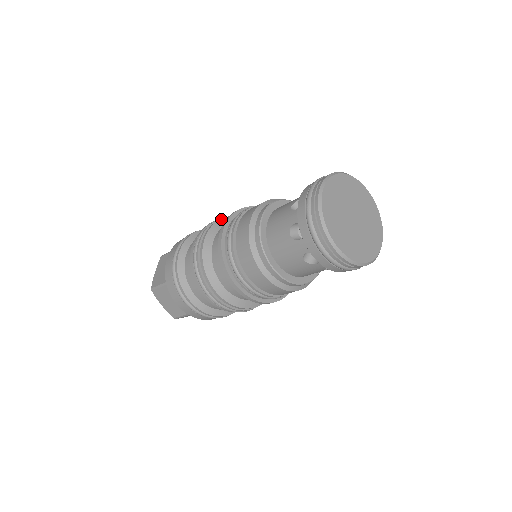
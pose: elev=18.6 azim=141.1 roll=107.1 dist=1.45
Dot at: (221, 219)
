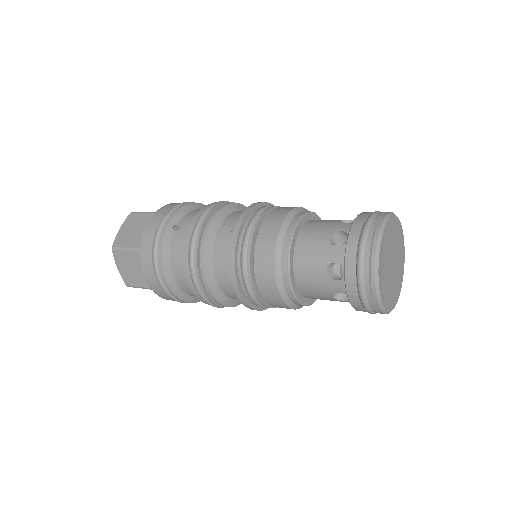
Dot at: (205, 241)
